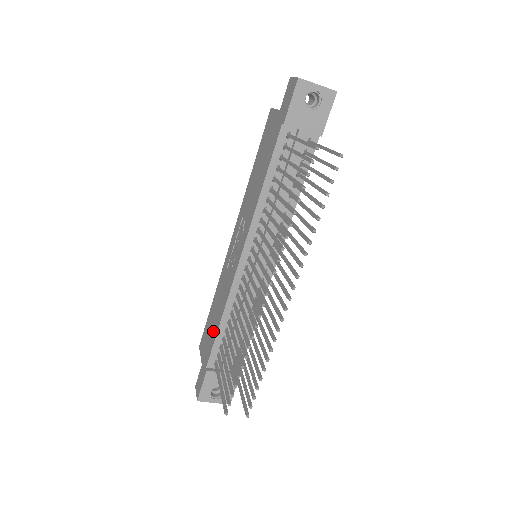
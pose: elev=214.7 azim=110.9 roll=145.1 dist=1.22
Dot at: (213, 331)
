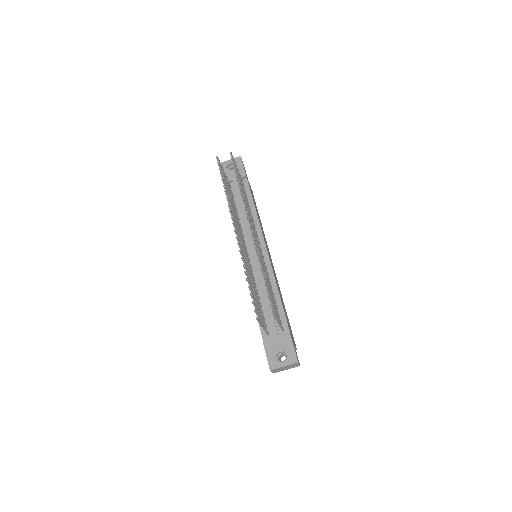
Dot at: occluded
